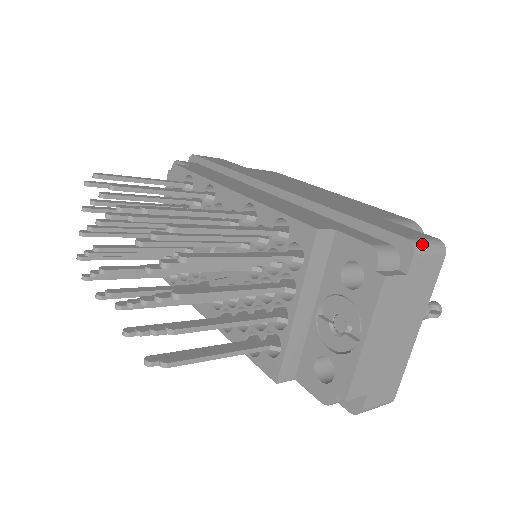
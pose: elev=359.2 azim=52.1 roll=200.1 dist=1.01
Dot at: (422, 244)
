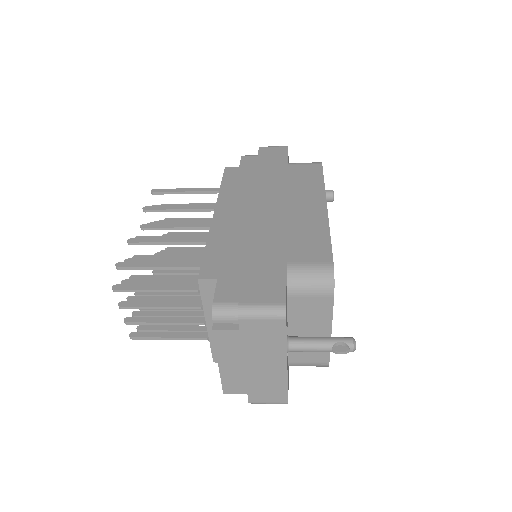
Dot at: (252, 310)
